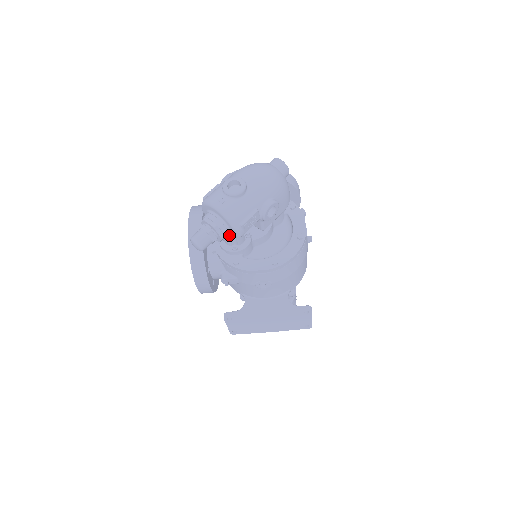
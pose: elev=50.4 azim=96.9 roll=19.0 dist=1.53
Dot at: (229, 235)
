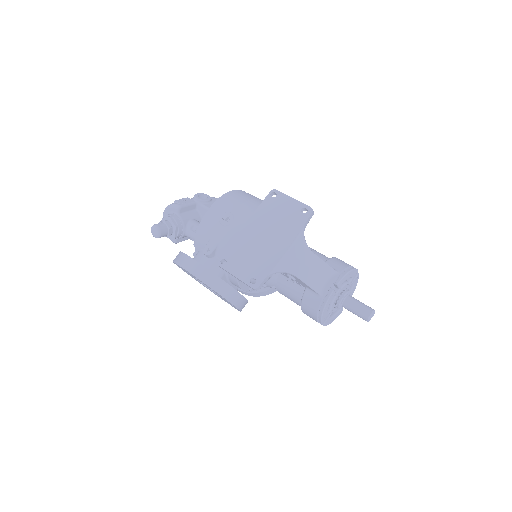
Dot at: (176, 216)
